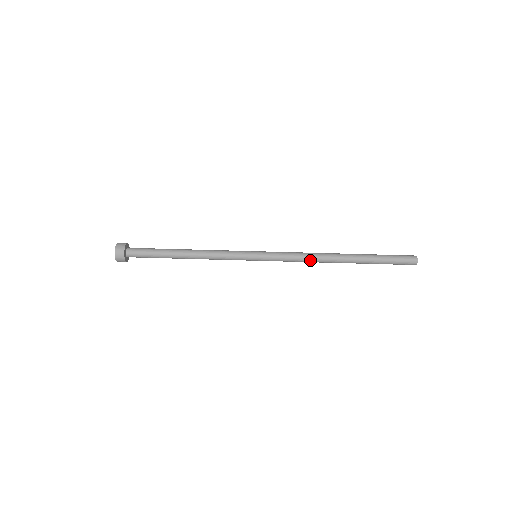
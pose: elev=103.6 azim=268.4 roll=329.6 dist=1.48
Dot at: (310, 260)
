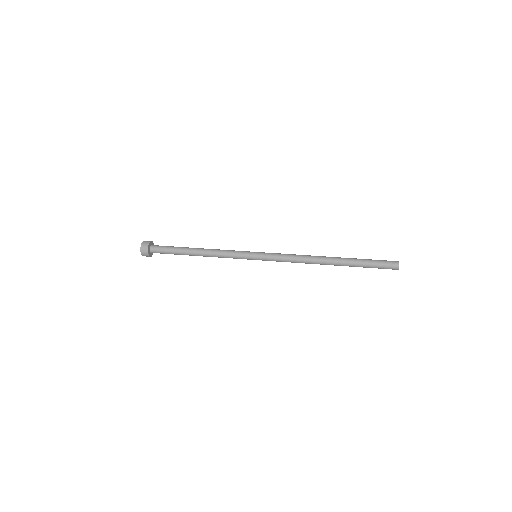
Dot at: (302, 256)
